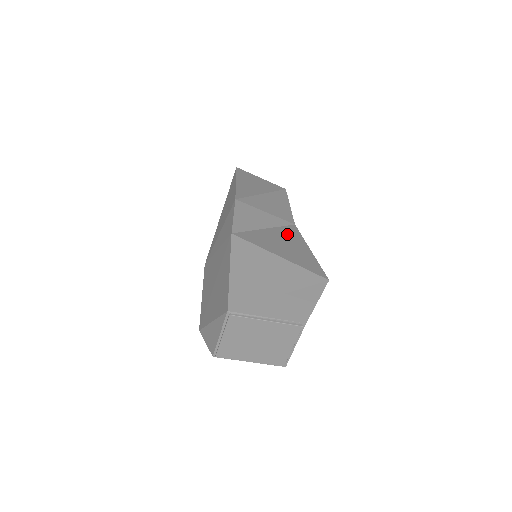
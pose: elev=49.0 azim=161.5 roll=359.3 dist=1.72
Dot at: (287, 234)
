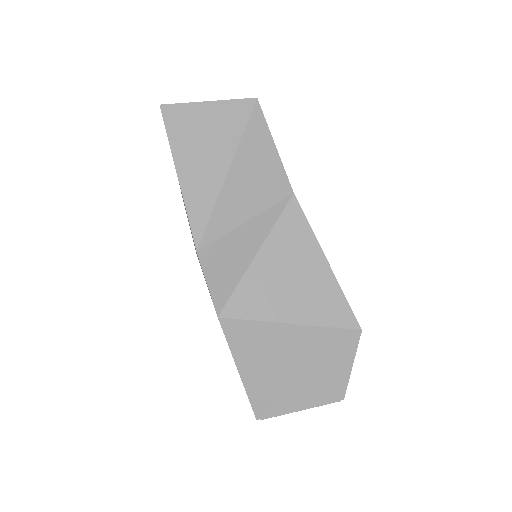
Dot at: (288, 243)
